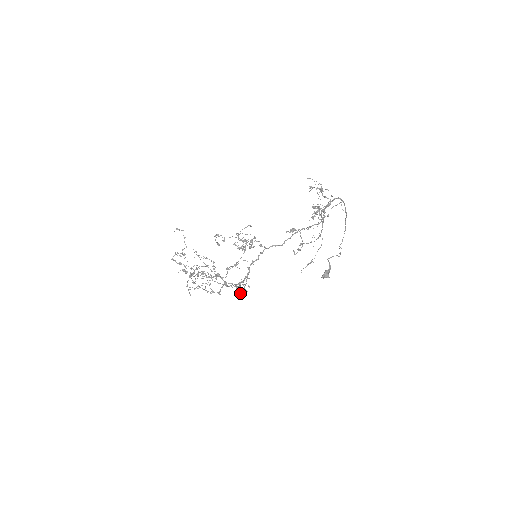
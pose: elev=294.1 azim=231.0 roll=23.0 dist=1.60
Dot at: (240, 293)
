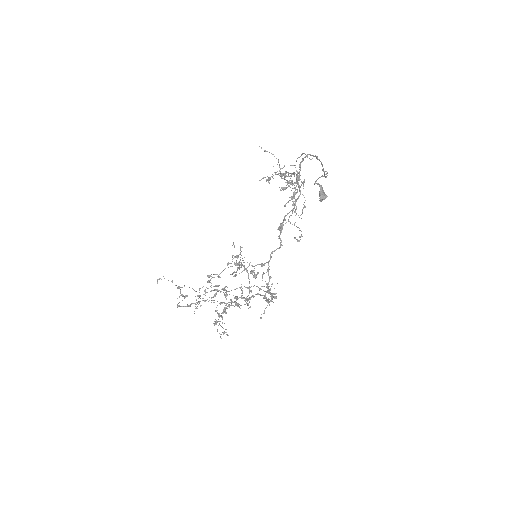
Dot at: occluded
